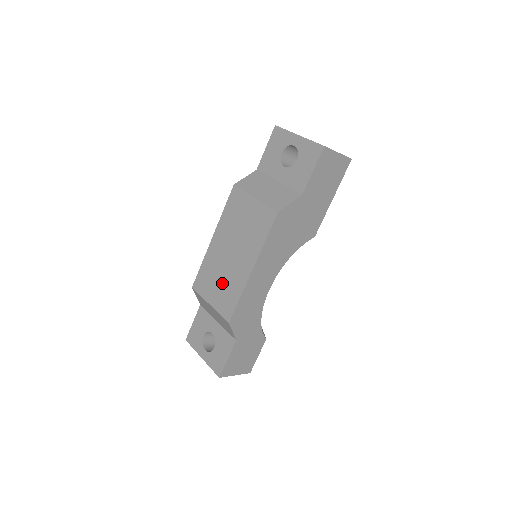
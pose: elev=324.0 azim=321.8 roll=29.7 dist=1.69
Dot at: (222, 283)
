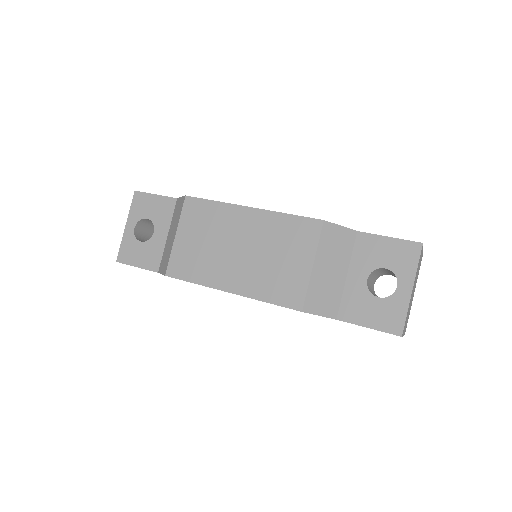
Dot at: (203, 248)
